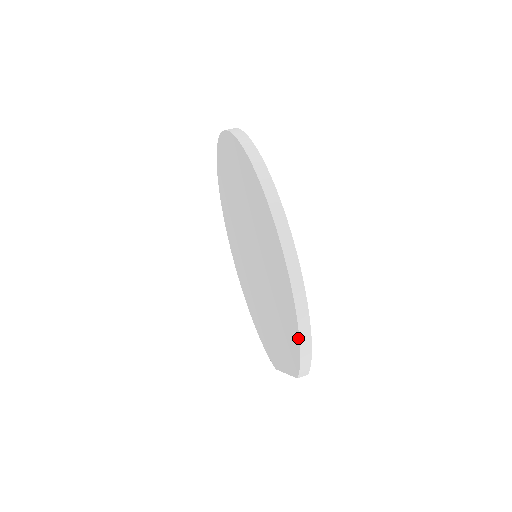
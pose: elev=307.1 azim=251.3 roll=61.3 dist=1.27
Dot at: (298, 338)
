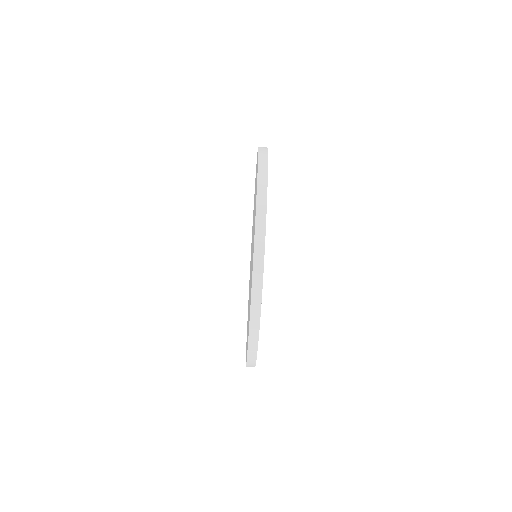
Dot at: occluded
